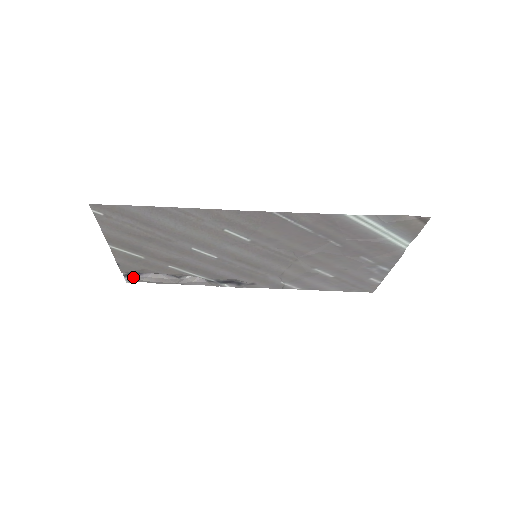
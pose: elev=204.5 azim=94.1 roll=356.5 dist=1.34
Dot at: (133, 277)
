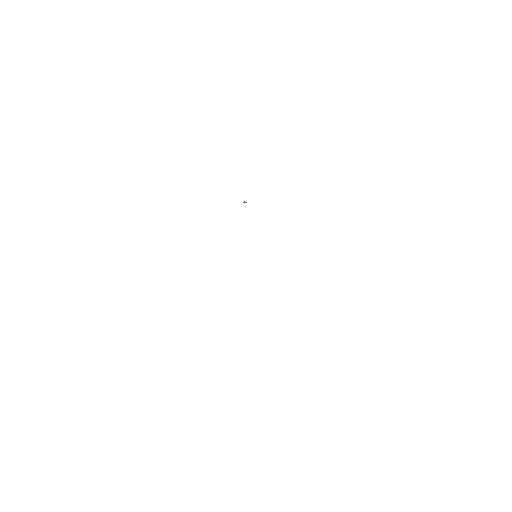
Dot at: occluded
